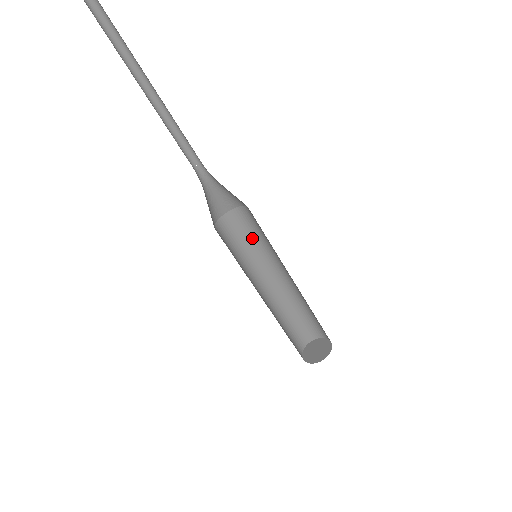
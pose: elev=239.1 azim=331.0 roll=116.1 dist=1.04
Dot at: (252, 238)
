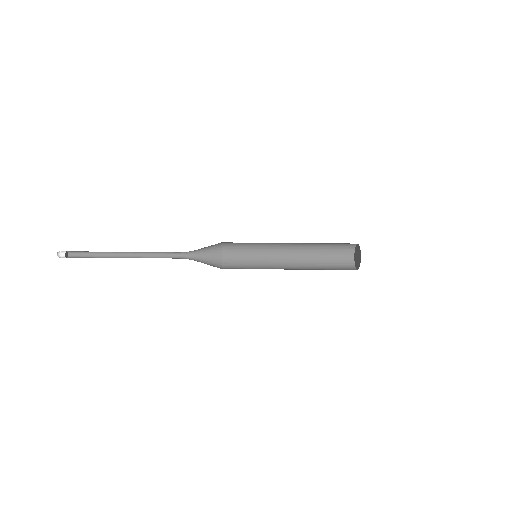
Dot at: occluded
